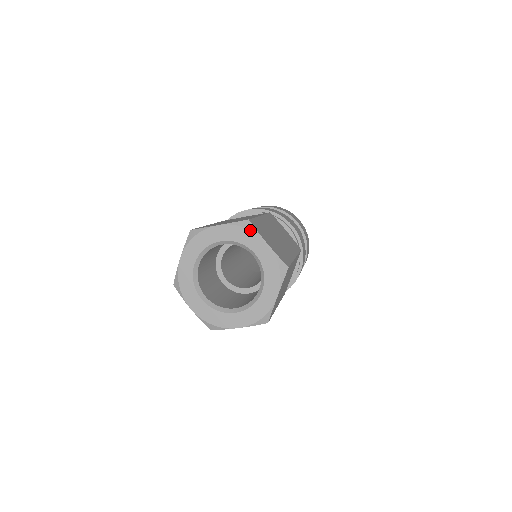
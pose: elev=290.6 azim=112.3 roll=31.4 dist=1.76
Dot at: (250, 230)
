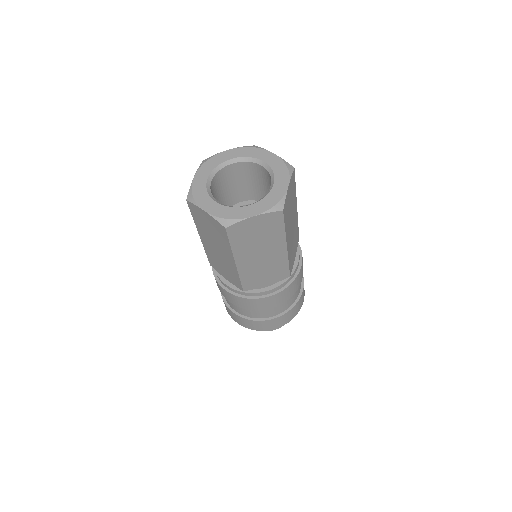
Dot at: (257, 148)
